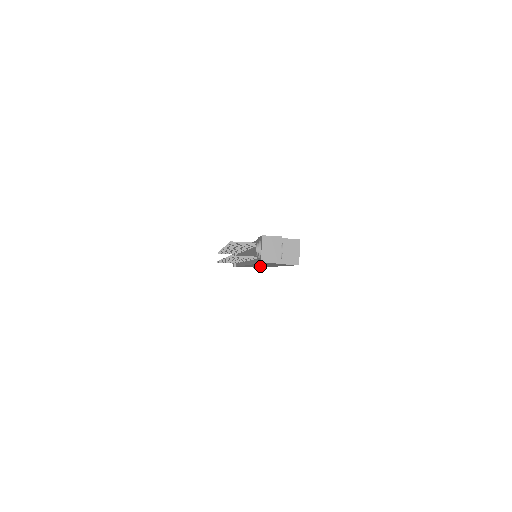
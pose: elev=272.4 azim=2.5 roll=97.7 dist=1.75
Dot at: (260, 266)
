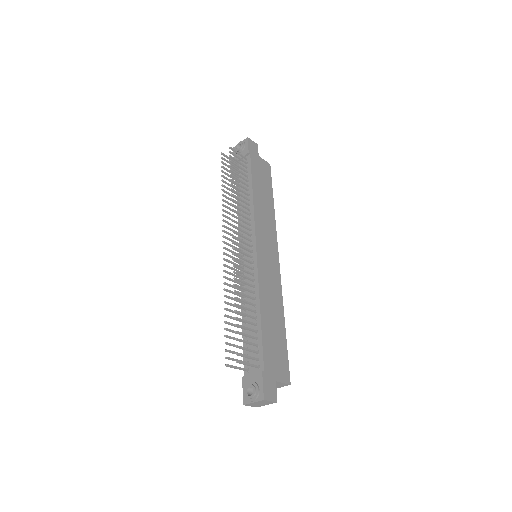
Dot at: occluded
